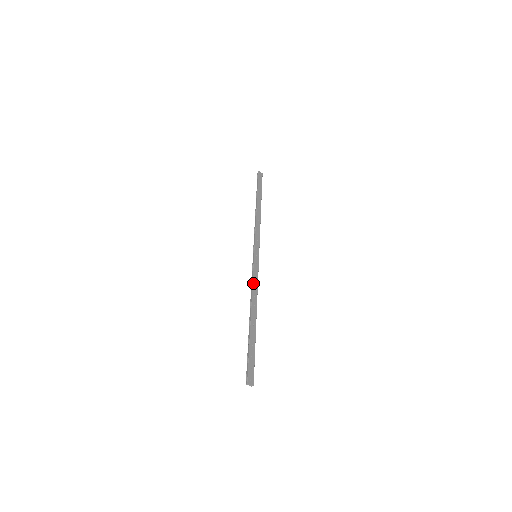
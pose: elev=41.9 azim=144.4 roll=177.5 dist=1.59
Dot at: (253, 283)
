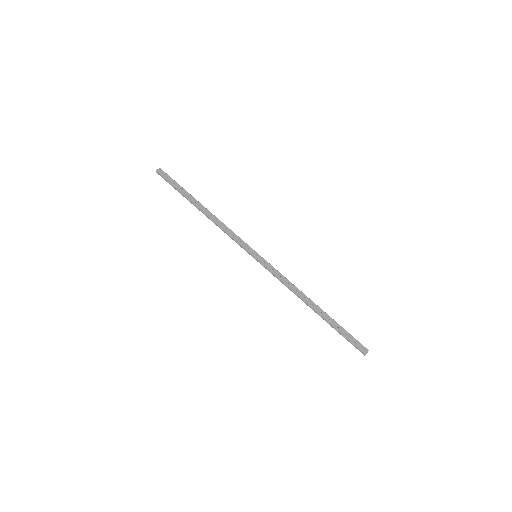
Dot at: (283, 282)
